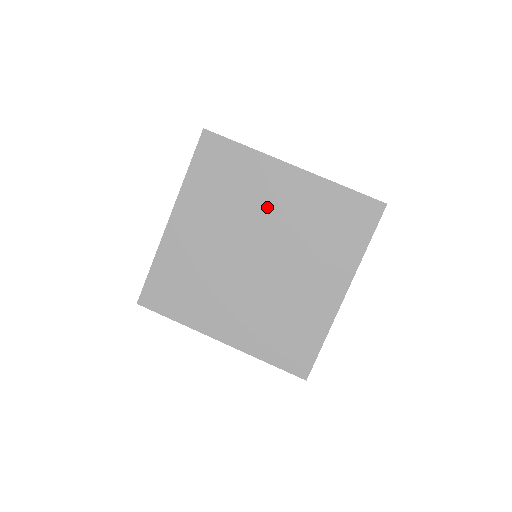
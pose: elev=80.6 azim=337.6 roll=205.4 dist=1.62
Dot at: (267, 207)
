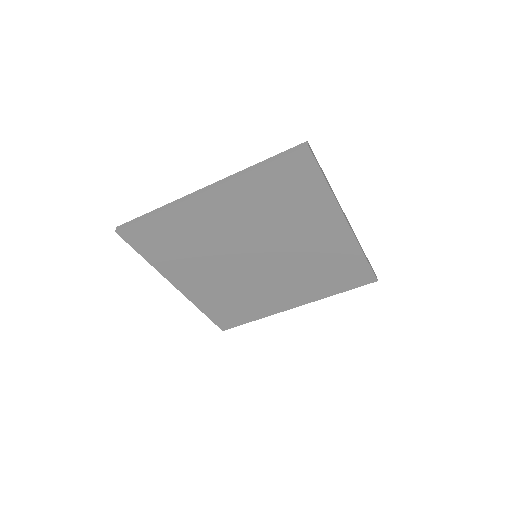
Dot at: (223, 230)
